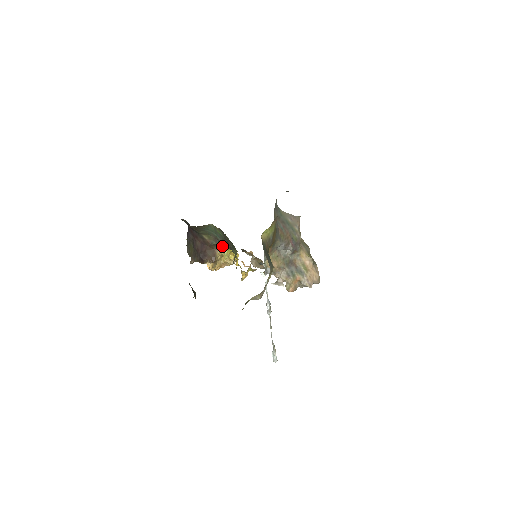
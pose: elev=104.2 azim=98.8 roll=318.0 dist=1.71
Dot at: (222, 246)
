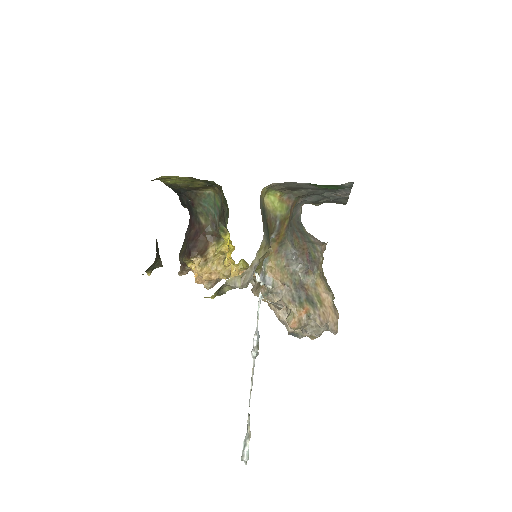
Dot at: (218, 231)
